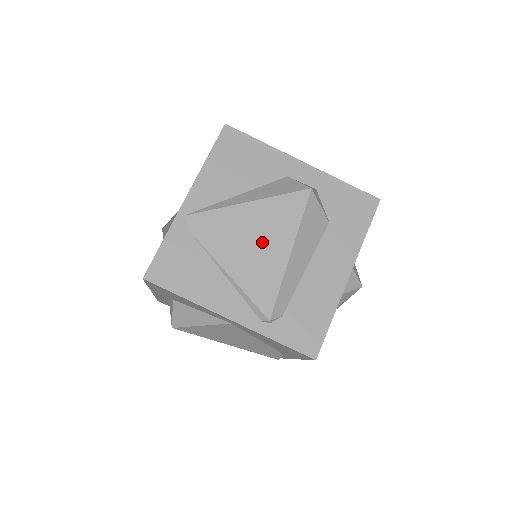
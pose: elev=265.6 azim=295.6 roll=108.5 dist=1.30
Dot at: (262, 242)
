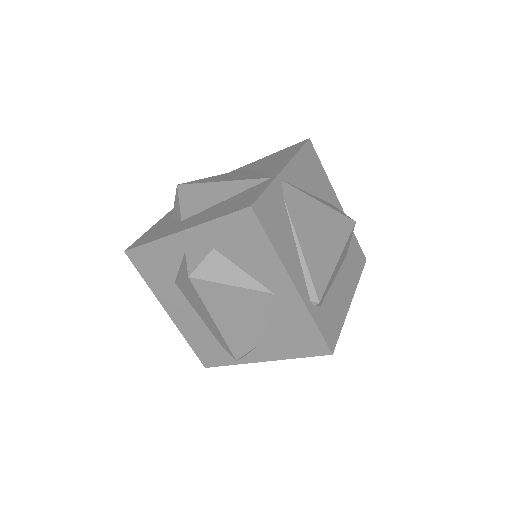
Dot at: (325, 238)
